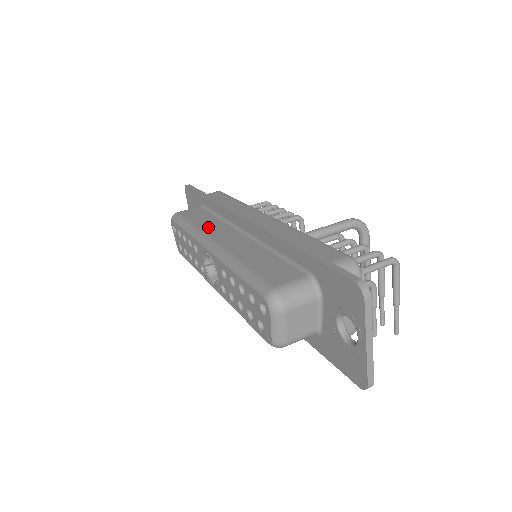
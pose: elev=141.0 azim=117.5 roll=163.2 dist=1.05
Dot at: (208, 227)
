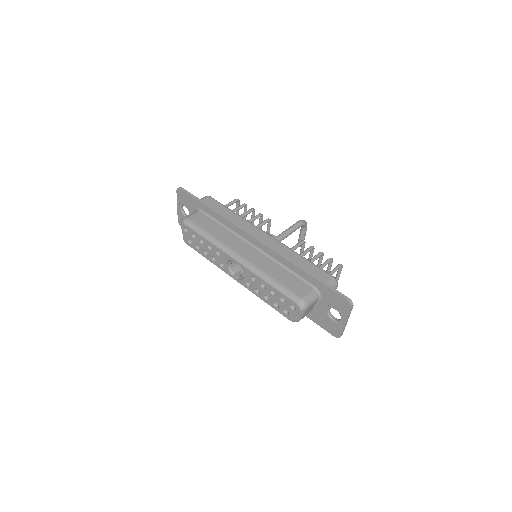
Dot at: (225, 239)
